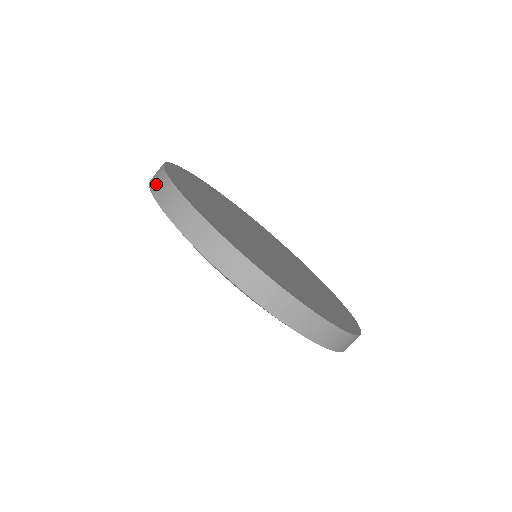
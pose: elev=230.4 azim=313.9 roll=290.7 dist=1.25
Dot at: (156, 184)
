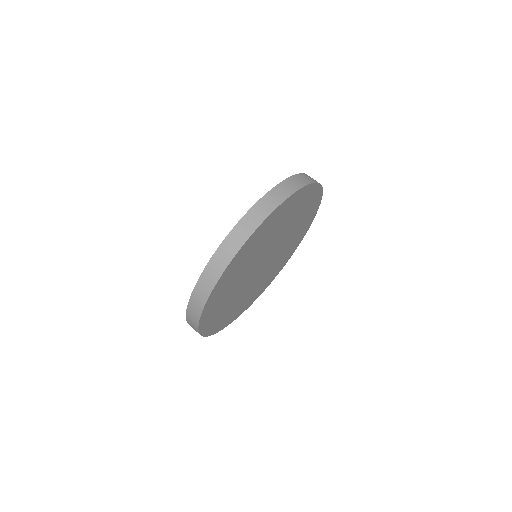
Dot at: (205, 280)
